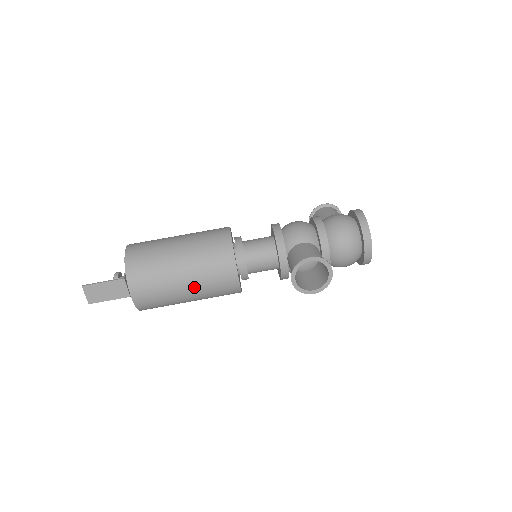
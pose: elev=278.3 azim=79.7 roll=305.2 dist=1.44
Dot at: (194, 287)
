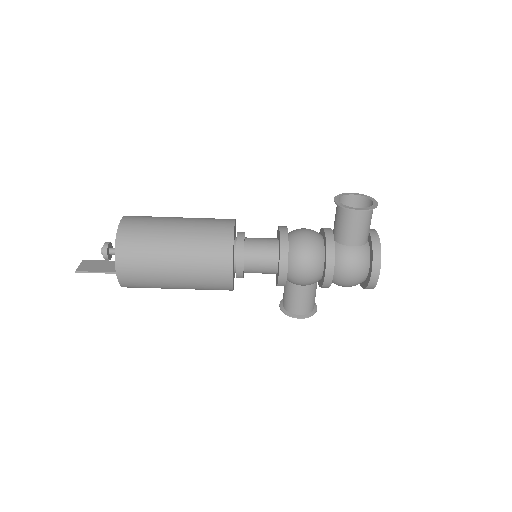
Dot at: occluded
